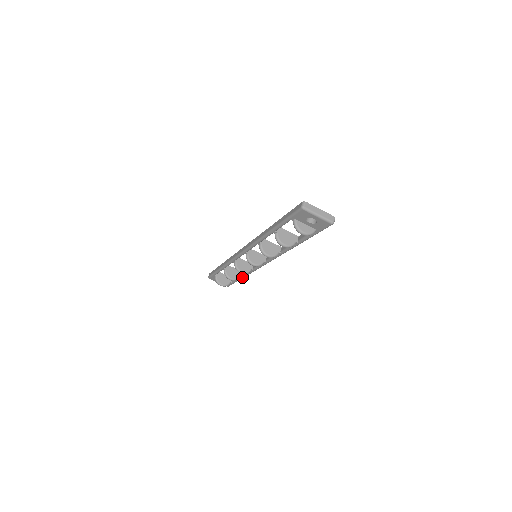
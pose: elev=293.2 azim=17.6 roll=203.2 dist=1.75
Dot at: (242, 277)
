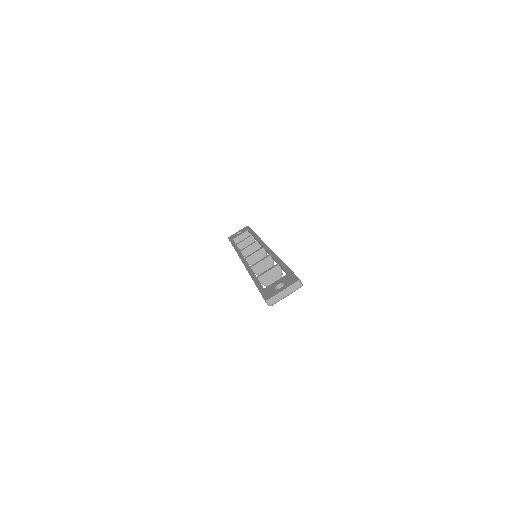
Dot at: occluded
